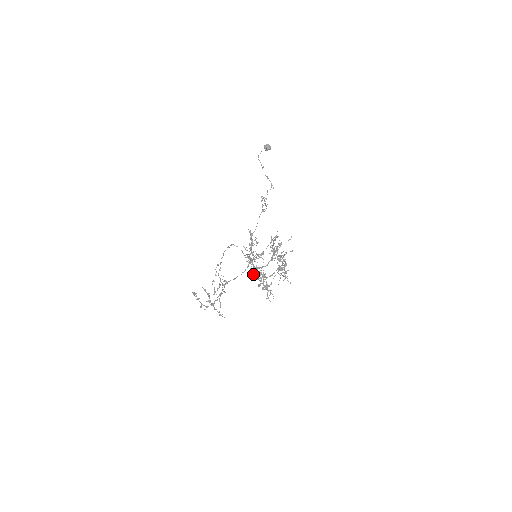
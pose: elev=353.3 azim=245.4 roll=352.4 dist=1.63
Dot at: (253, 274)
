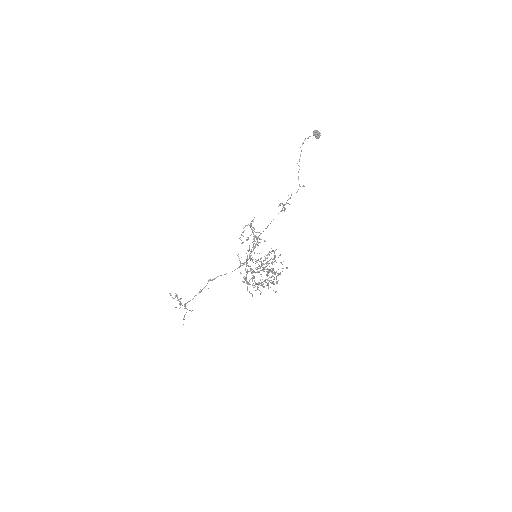
Dot at: (248, 271)
